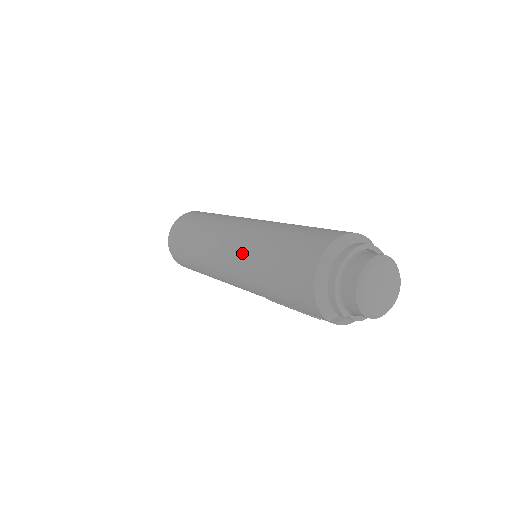
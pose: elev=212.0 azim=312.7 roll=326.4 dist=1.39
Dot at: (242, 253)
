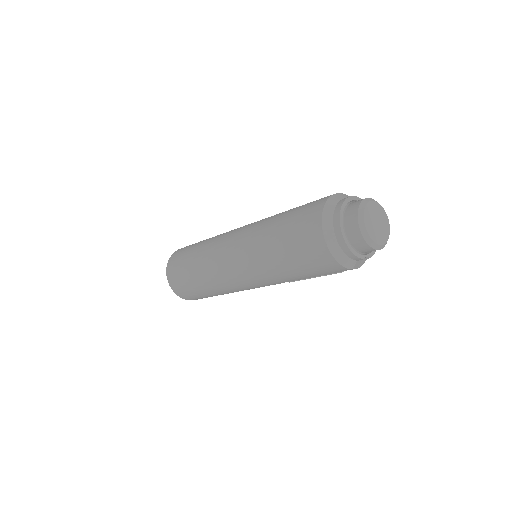
Dot at: (251, 260)
